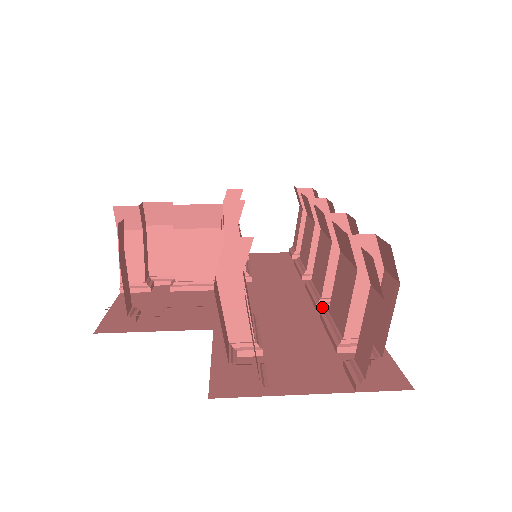
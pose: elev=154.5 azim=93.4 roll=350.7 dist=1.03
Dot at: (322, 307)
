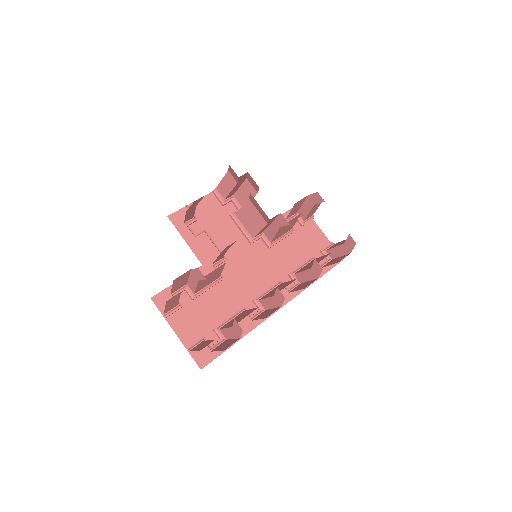
Dot at: (254, 303)
